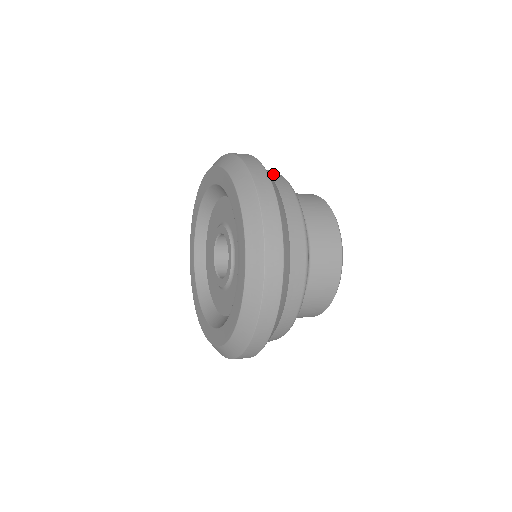
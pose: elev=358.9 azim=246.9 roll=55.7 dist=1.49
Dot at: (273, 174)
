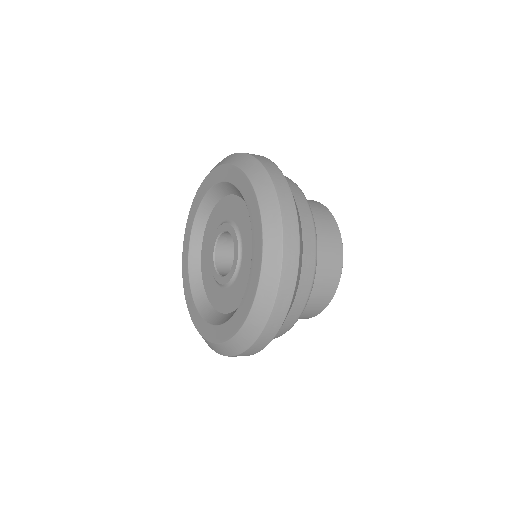
Dot at: occluded
